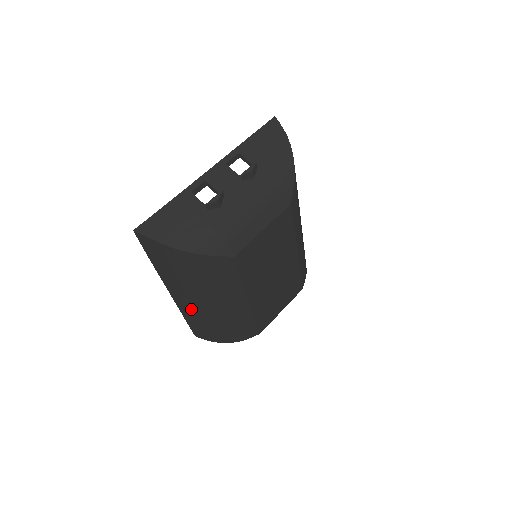
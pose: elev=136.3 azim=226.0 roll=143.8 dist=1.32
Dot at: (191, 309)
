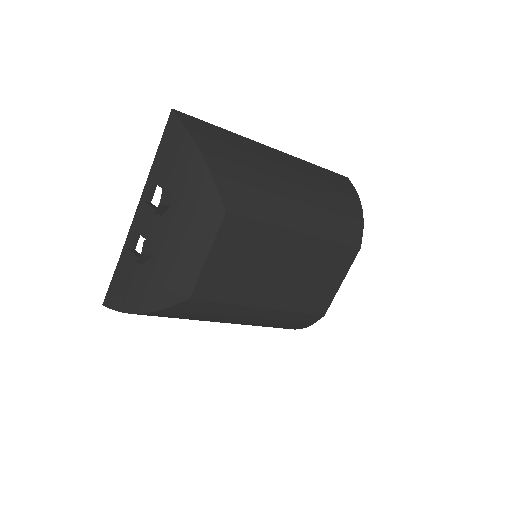
Dot at: occluded
